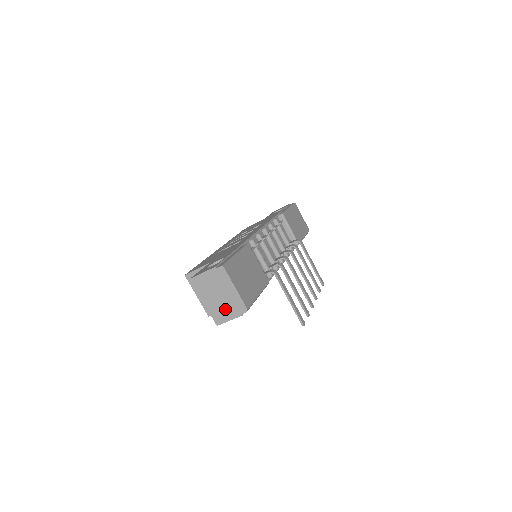
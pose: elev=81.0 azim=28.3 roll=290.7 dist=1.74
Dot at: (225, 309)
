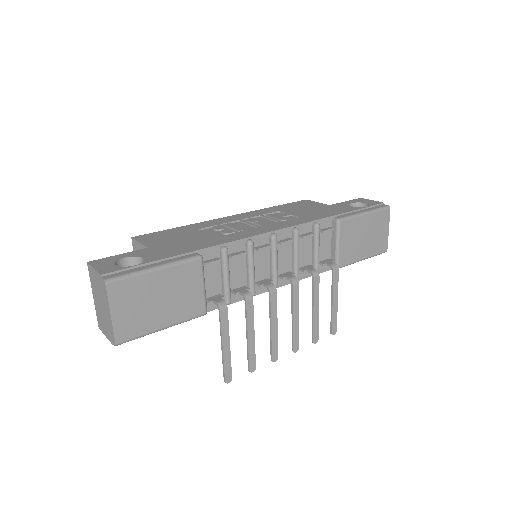
Dot at: (104, 322)
